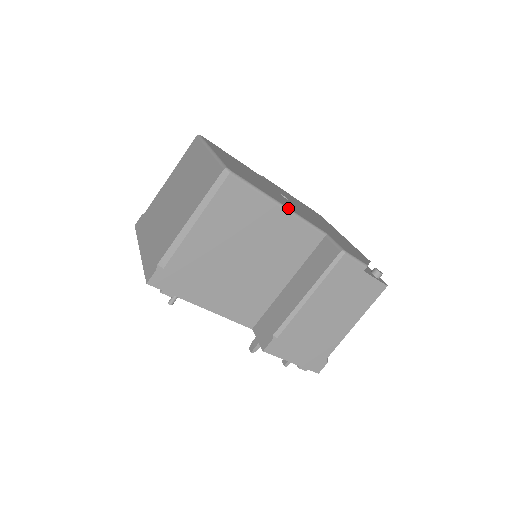
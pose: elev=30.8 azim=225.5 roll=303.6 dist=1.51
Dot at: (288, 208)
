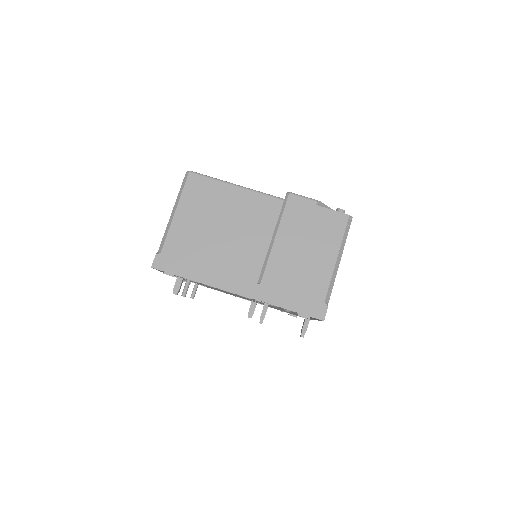
Dot at: (244, 187)
